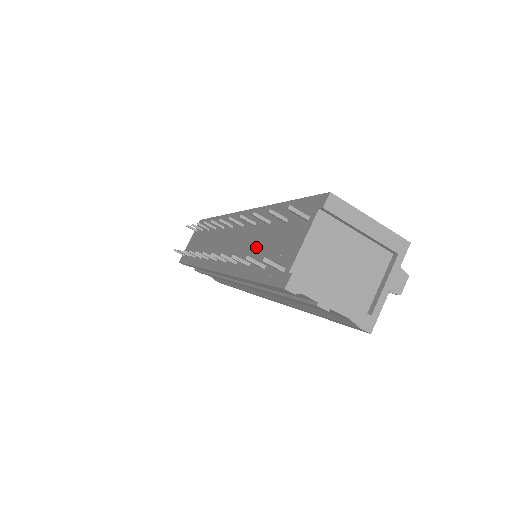
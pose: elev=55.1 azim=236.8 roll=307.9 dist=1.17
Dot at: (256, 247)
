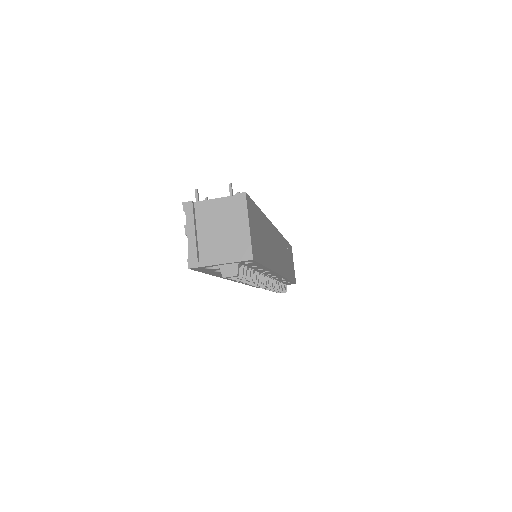
Dot at: occluded
